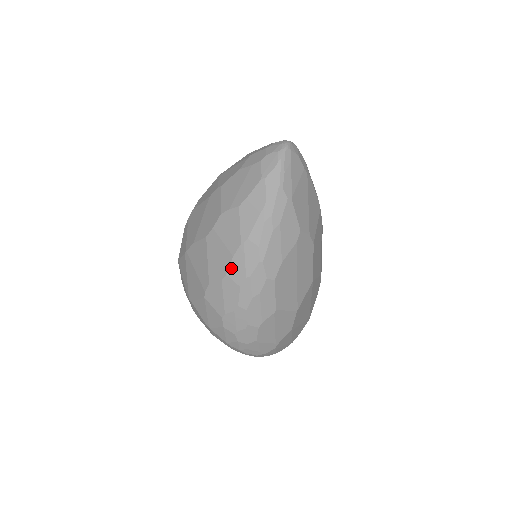
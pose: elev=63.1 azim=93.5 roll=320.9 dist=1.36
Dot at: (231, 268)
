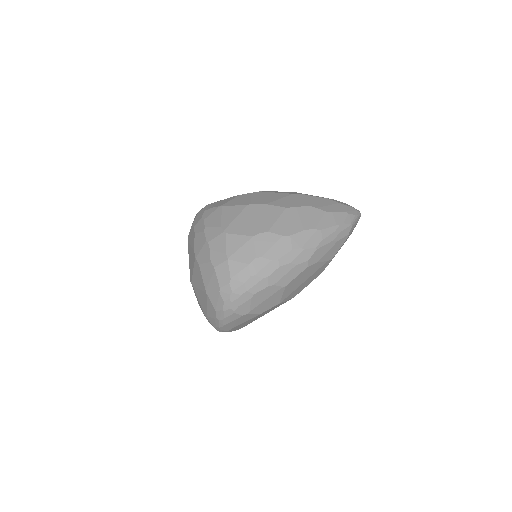
Dot at: (297, 235)
